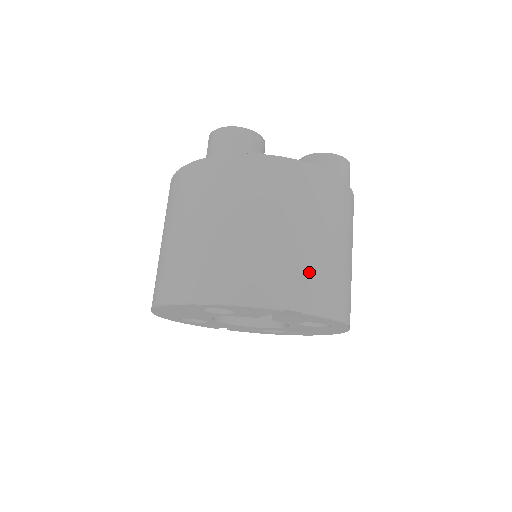
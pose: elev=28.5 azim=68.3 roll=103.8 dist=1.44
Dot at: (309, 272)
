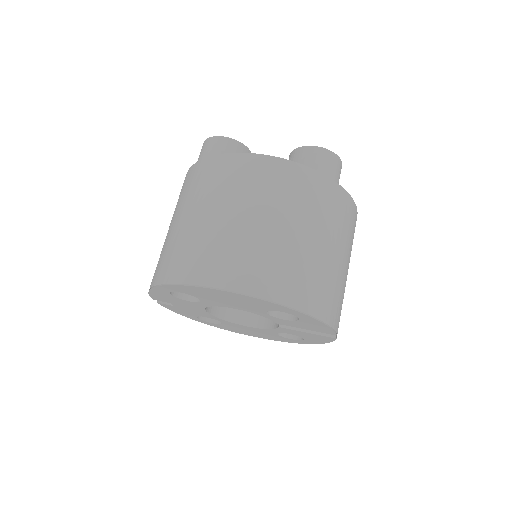
Dot at: occluded
